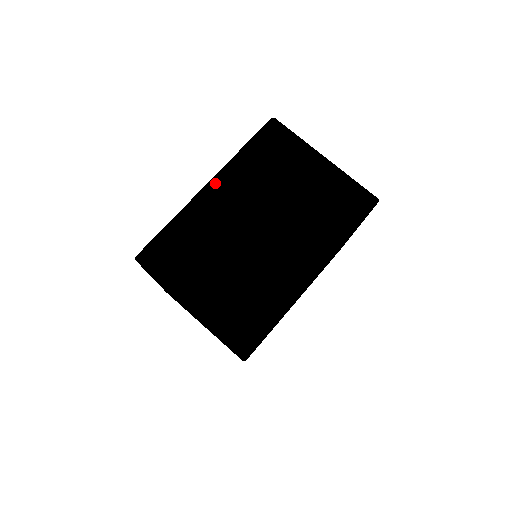
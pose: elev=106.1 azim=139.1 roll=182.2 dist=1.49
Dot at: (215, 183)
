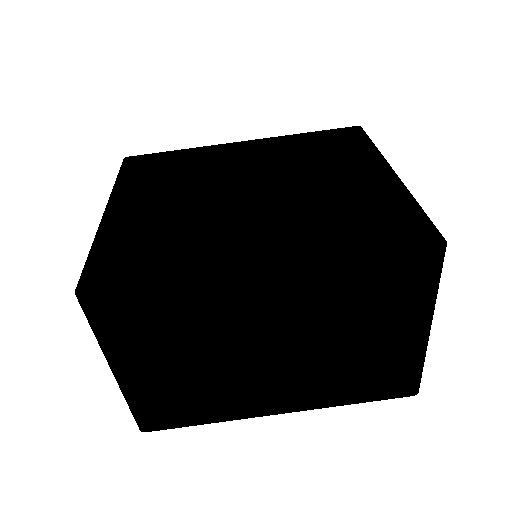
Dot at: (273, 270)
